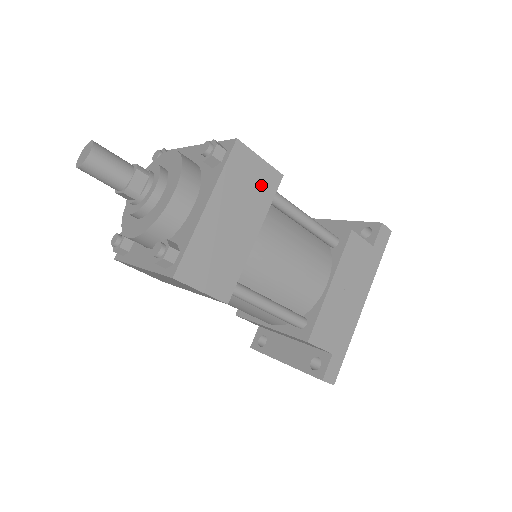
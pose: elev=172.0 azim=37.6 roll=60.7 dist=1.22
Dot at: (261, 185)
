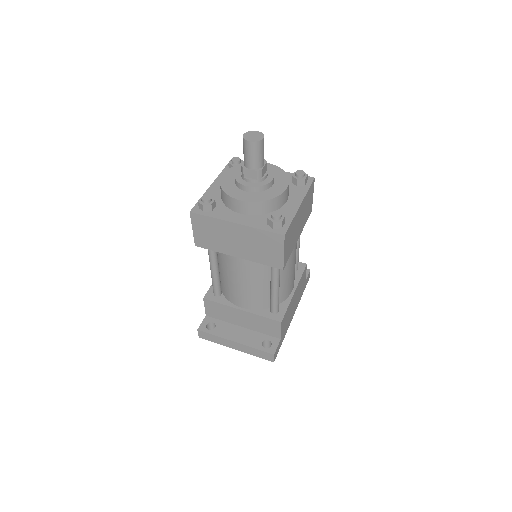
Dot at: (308, 210)
